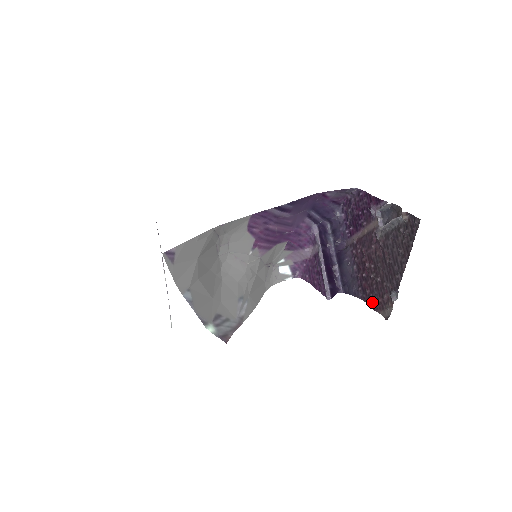
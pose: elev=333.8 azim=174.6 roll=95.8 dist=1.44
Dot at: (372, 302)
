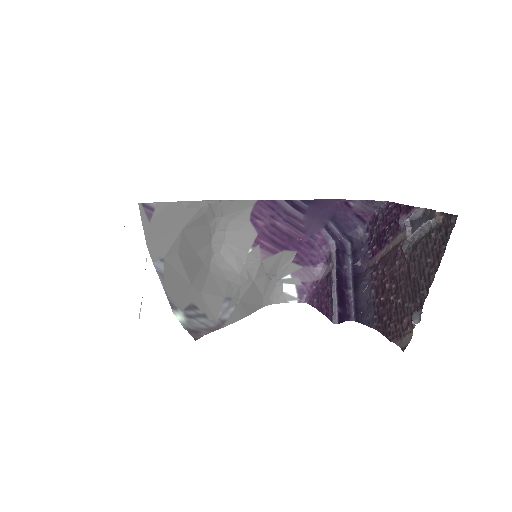
Dot at: (388, 330)
